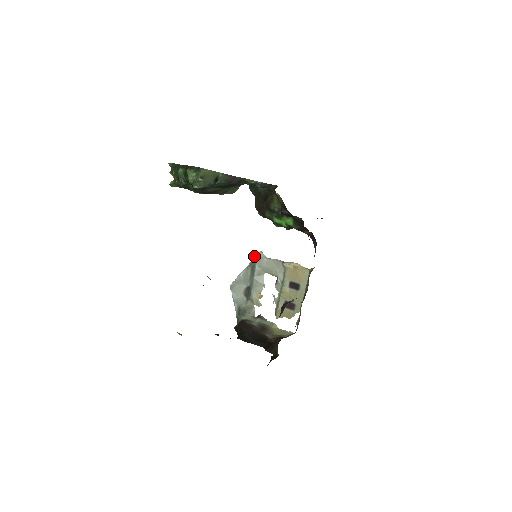
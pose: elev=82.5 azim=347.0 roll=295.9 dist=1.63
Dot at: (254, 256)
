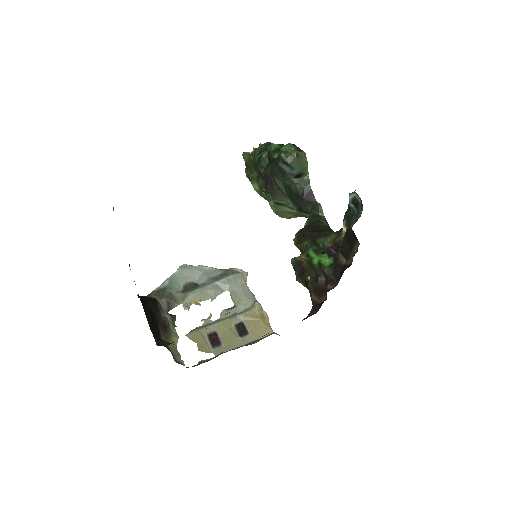
Dot at: occluded
